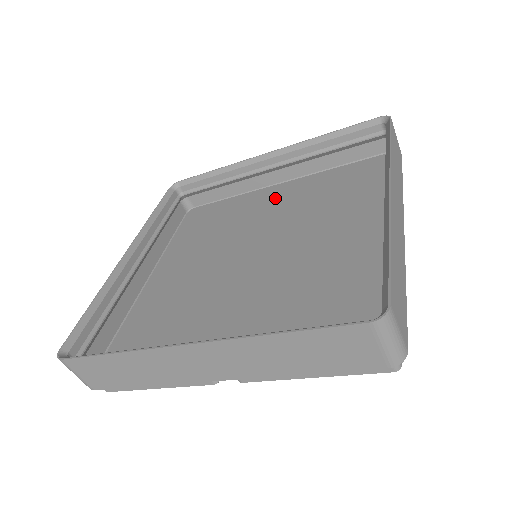
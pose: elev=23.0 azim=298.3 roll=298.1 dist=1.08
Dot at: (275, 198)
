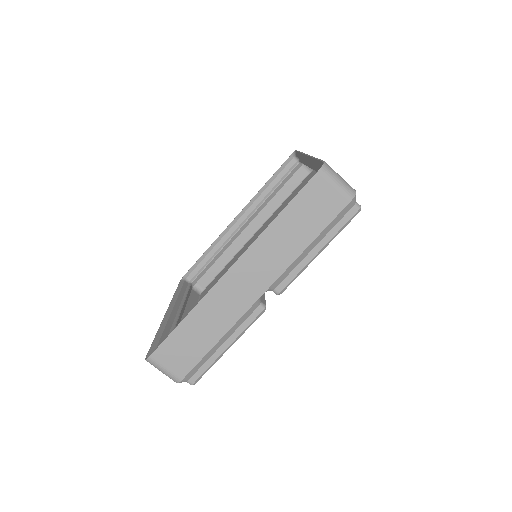
Dot at: (254, 239)
